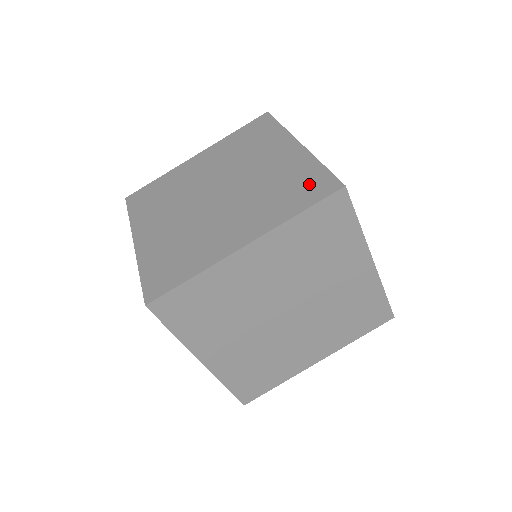
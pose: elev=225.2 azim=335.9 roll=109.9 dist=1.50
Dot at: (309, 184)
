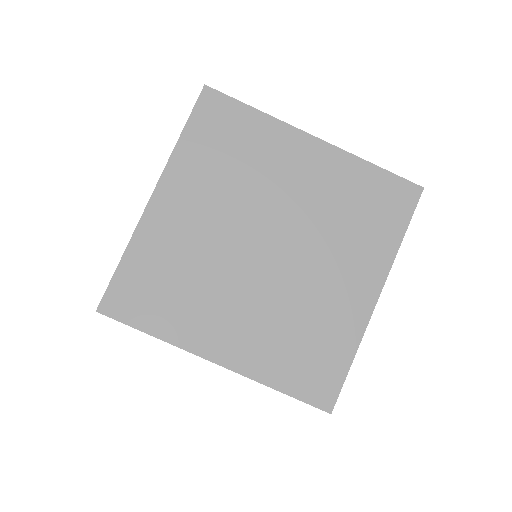
Dot at: occluded
